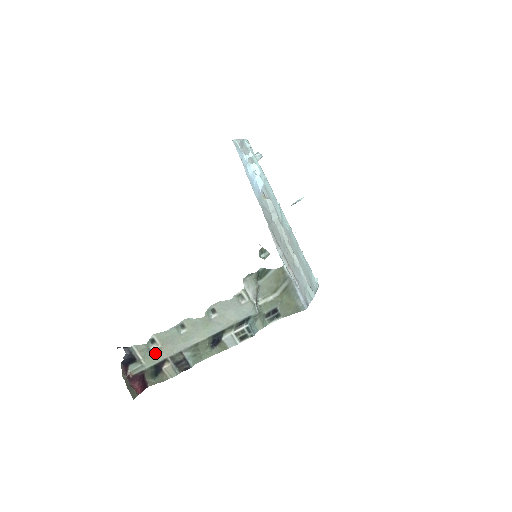
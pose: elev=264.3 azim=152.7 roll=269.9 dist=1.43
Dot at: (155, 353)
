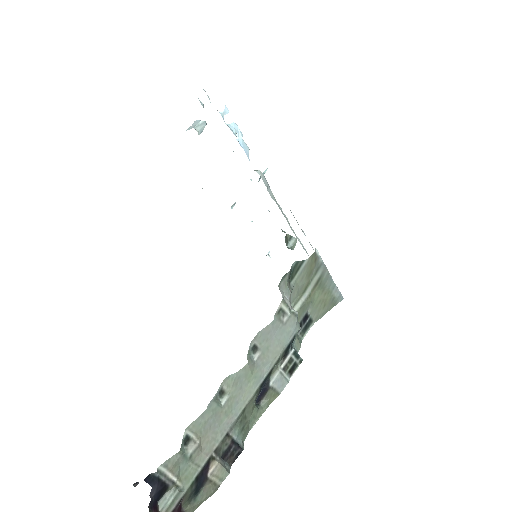
Dot at: (193, 458)
